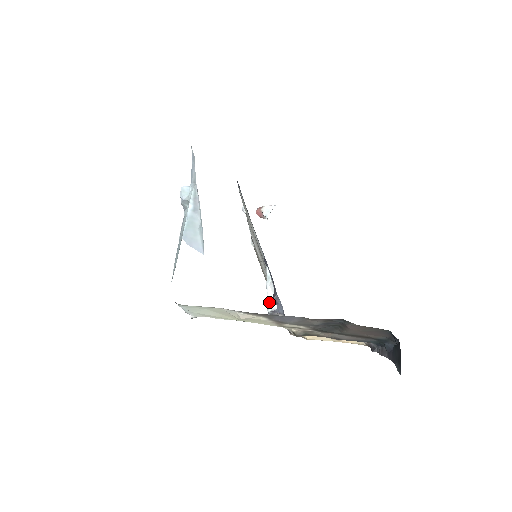
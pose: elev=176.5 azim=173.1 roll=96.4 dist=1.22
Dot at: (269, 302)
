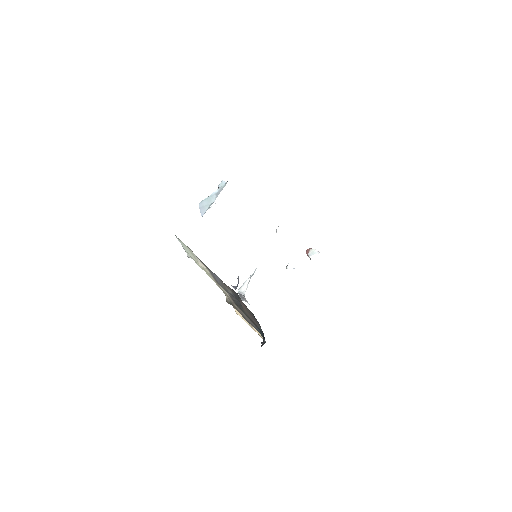
Dot at: (242, 286)
